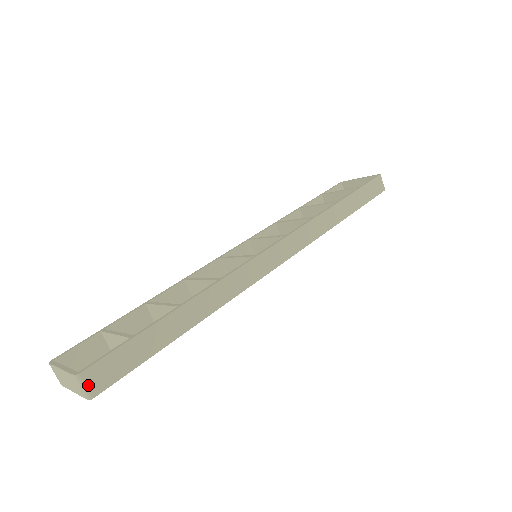
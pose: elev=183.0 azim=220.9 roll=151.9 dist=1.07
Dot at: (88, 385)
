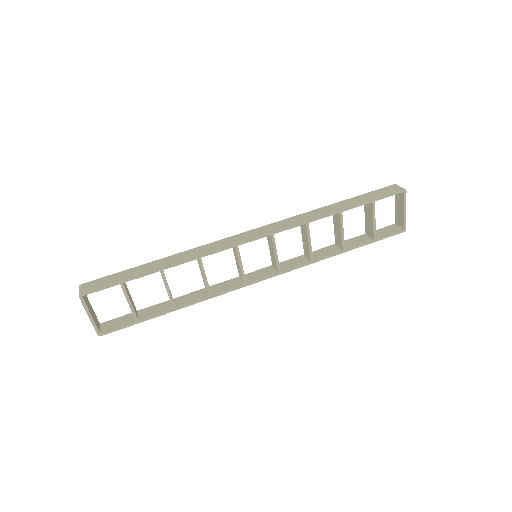
Dot at: (82, 289)
